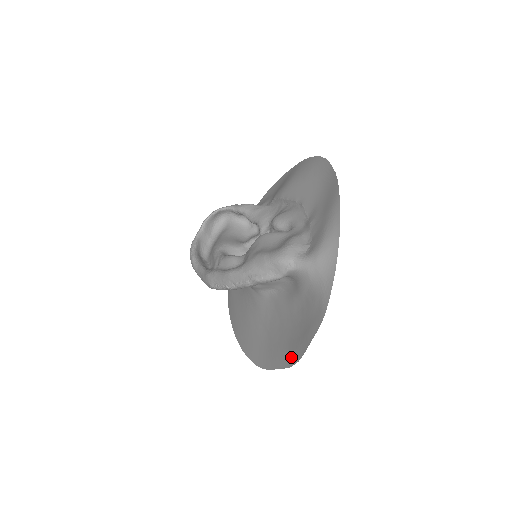
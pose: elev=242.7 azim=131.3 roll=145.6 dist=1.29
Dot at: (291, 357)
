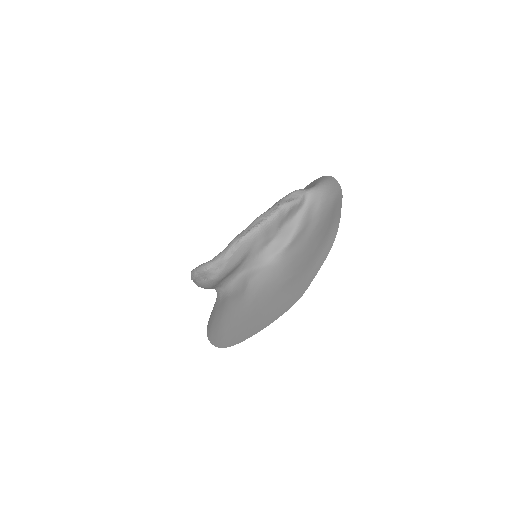
Dot at: (329, 241)
